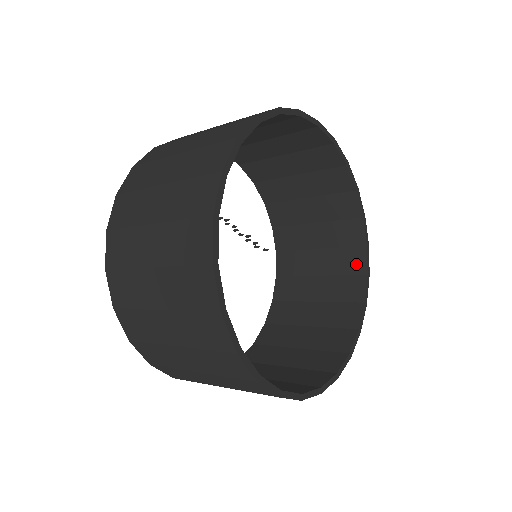
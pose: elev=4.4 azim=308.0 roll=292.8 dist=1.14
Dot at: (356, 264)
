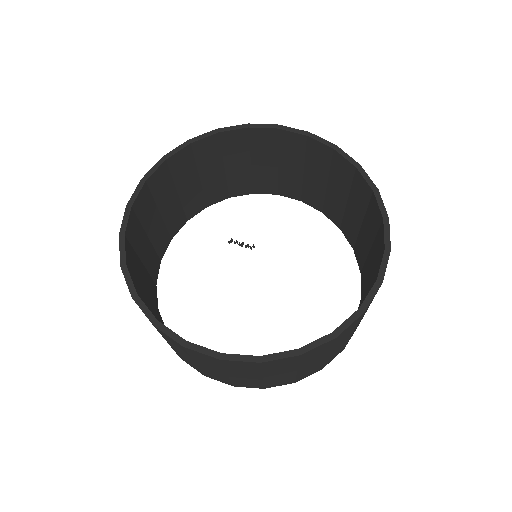
Dot at: (376, 216)
